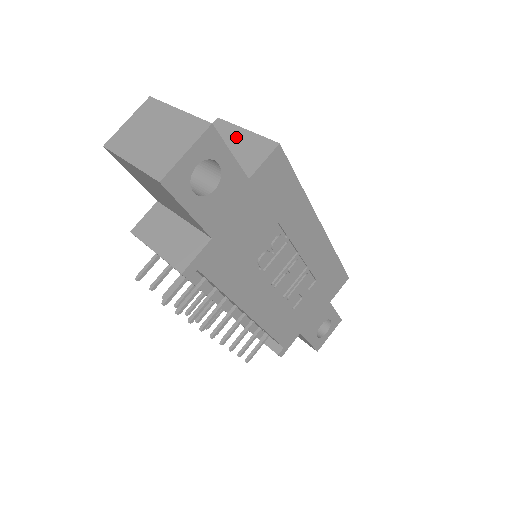
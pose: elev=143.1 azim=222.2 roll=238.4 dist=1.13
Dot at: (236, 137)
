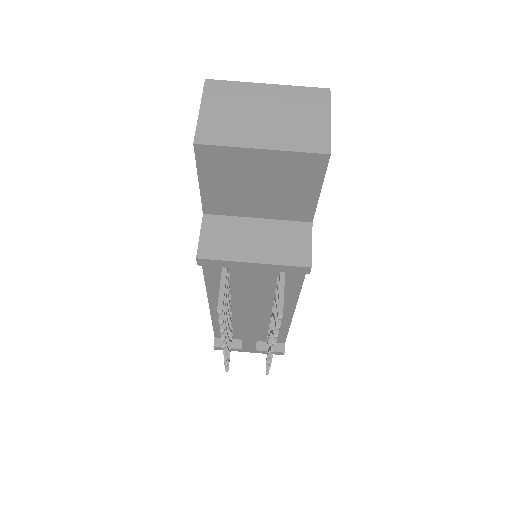
Dot at: occluded
